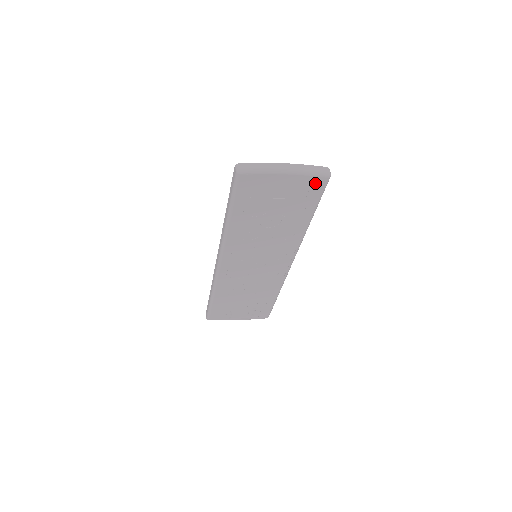
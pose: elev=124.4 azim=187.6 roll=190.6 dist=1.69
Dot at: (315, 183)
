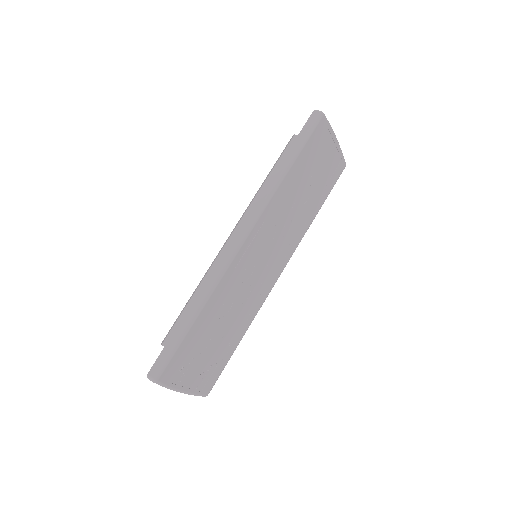
Dot at: (340, 166)
